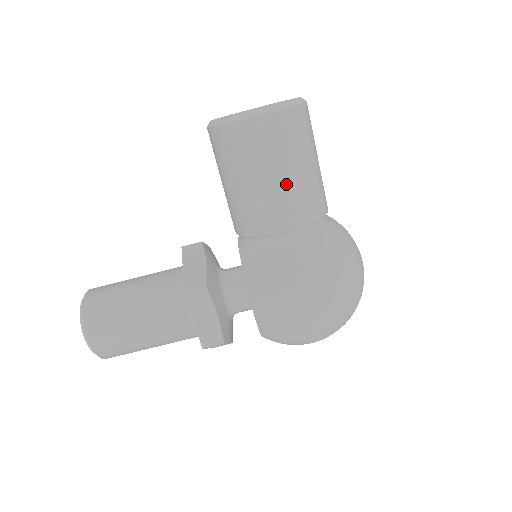
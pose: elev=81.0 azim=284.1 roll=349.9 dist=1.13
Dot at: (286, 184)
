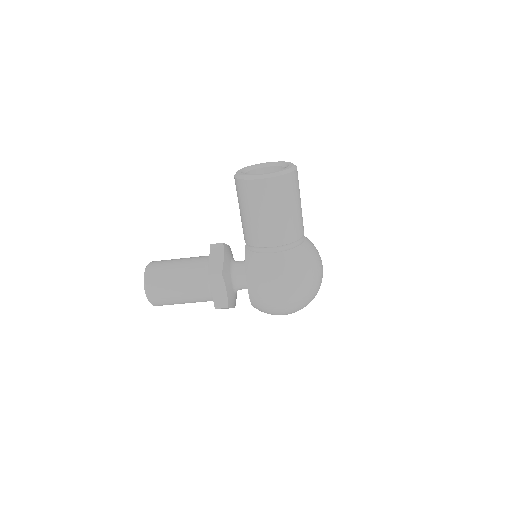
Dot at: (276, 219)
